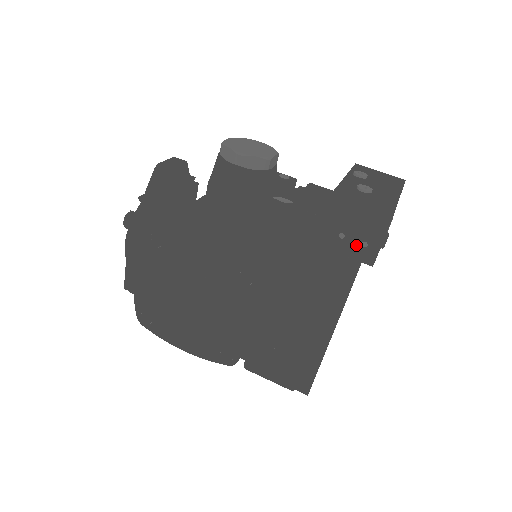
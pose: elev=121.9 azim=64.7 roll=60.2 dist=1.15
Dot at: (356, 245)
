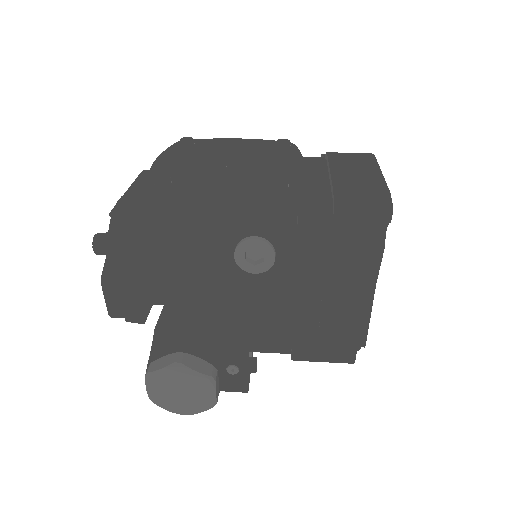
Dot at: occluded
